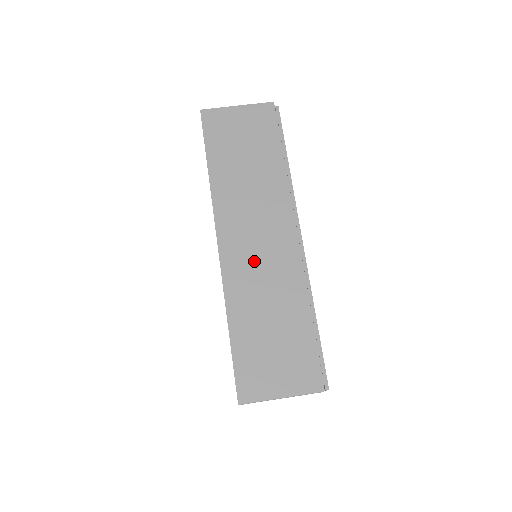
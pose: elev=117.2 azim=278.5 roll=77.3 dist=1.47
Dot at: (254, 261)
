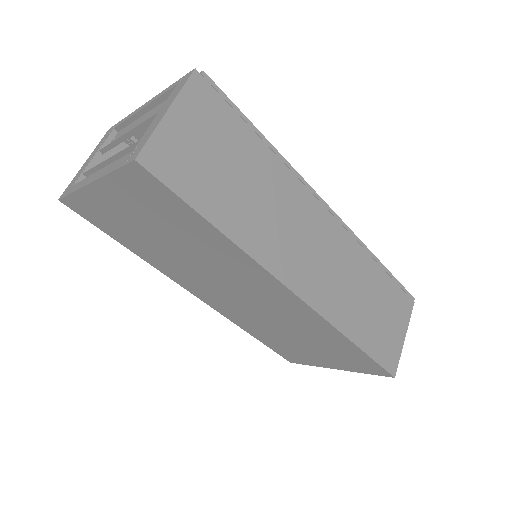
Dot at: (326, 272)
